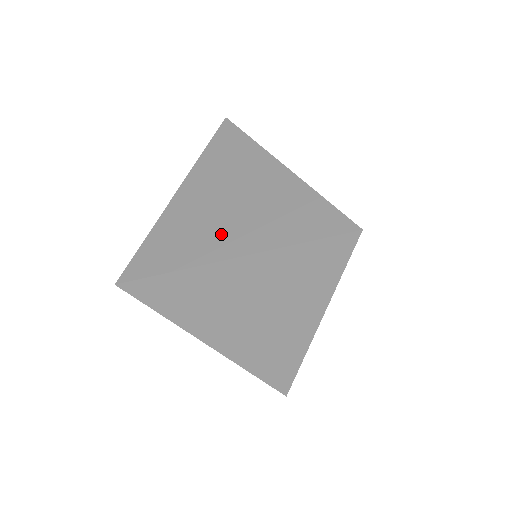
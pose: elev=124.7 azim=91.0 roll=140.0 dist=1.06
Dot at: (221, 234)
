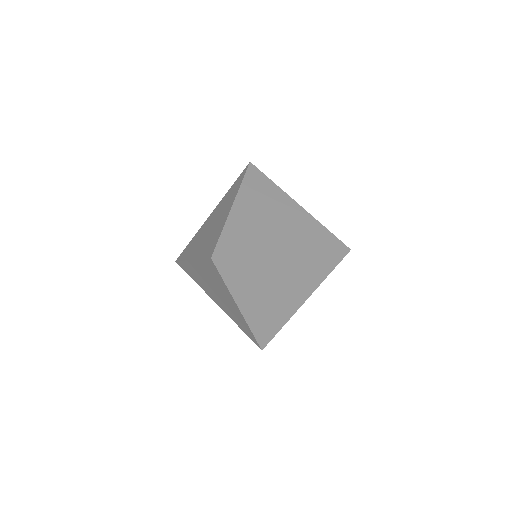
Dot at: (289, 301)
